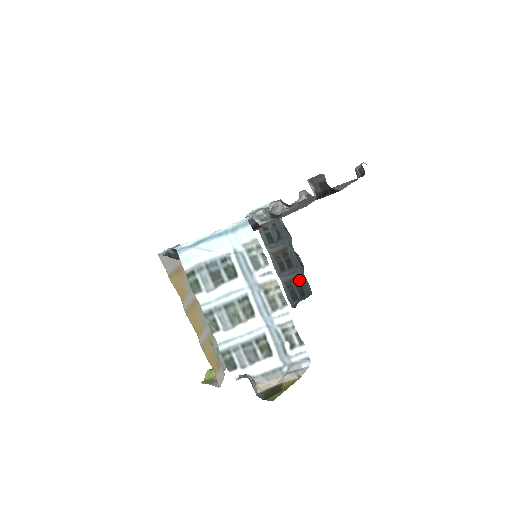
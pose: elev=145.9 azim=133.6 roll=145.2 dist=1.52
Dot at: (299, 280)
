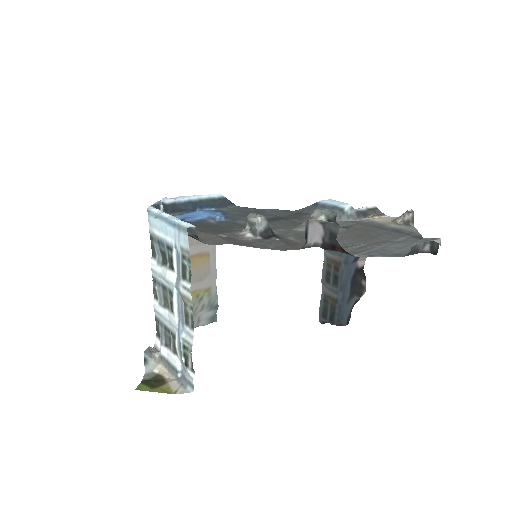
Dot at: (336, 303)
